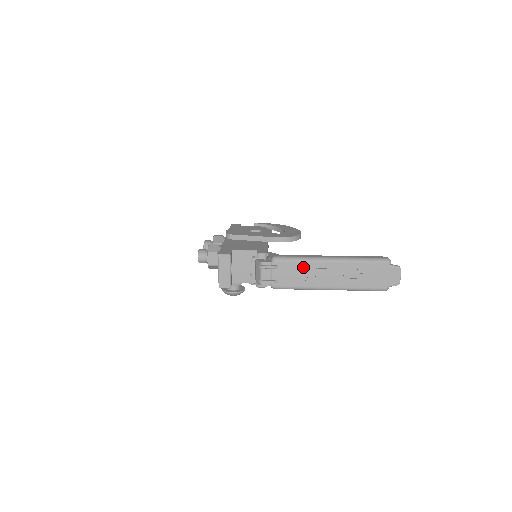
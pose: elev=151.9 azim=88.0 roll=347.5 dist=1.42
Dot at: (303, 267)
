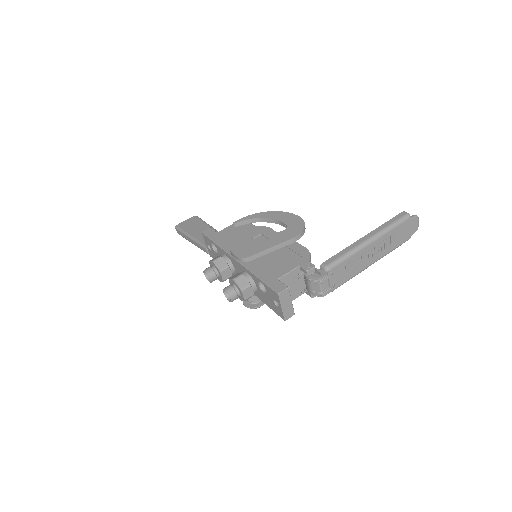
Dot at: (352, 260)
